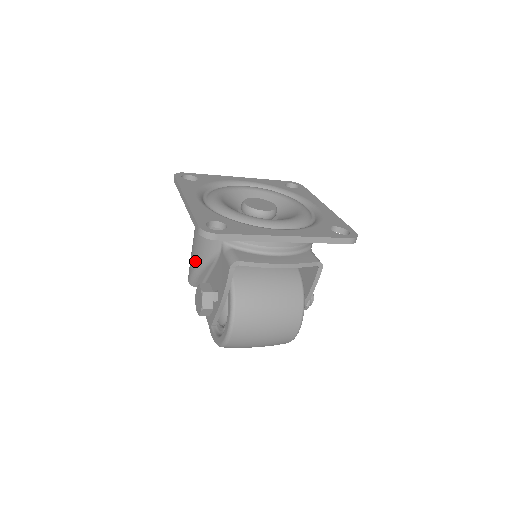
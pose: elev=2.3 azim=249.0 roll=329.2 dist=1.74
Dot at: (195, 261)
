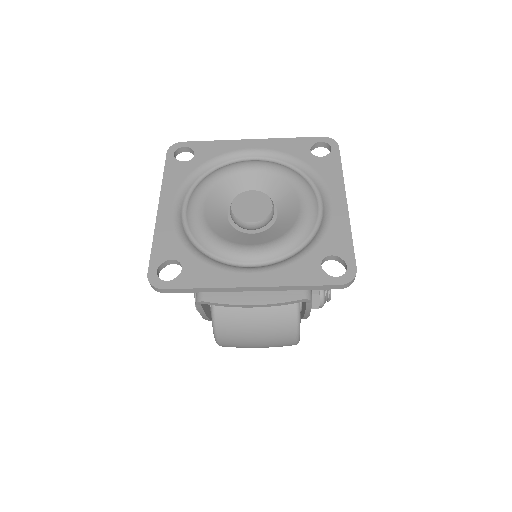
Dot at: occluded
